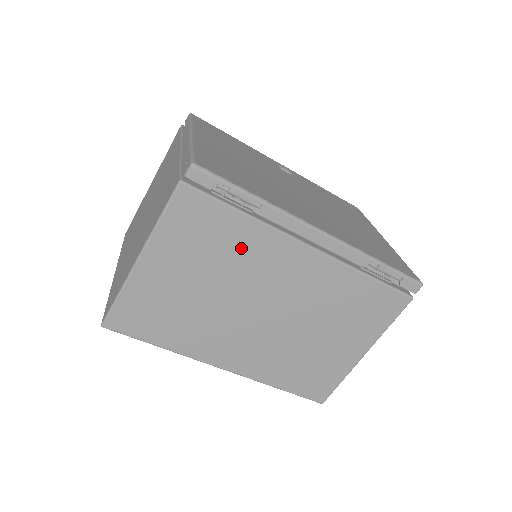
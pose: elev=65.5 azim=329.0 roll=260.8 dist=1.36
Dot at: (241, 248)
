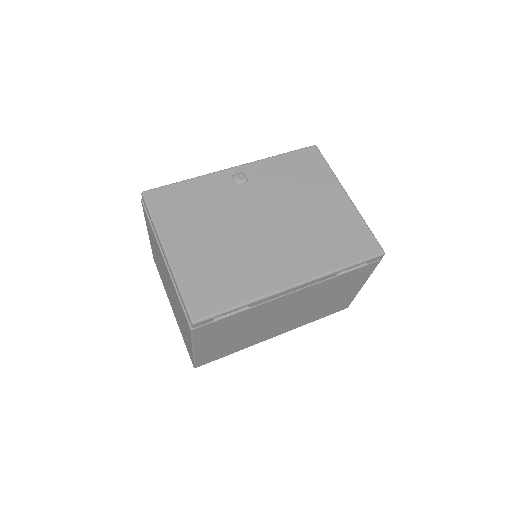
Dot at: (249, 317)
